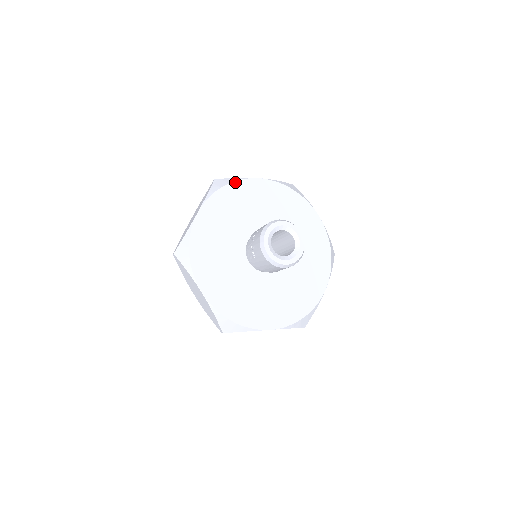
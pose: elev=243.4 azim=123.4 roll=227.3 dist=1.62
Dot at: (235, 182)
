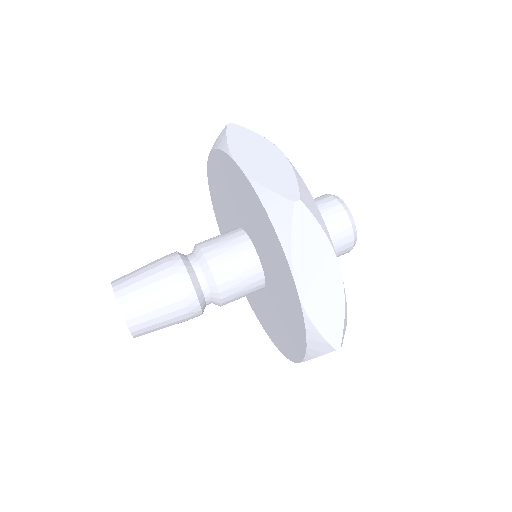
Dot at: occluded
